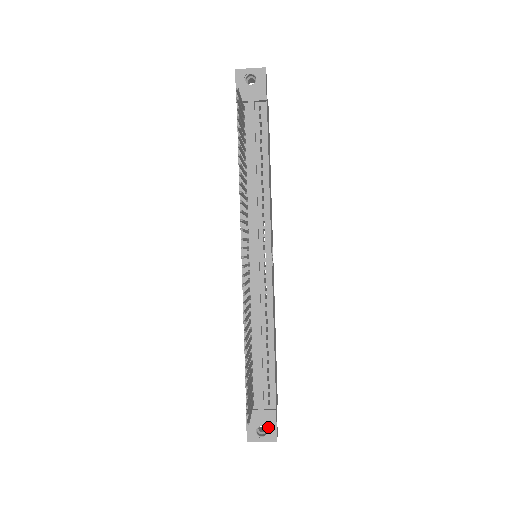
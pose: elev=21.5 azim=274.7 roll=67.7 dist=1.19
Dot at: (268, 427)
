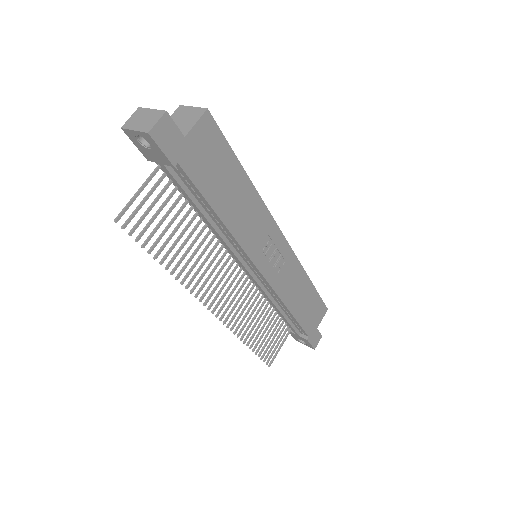
Dot at: (305, 342)
